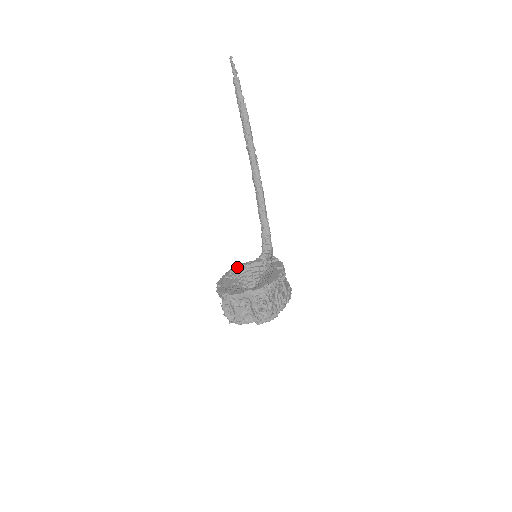
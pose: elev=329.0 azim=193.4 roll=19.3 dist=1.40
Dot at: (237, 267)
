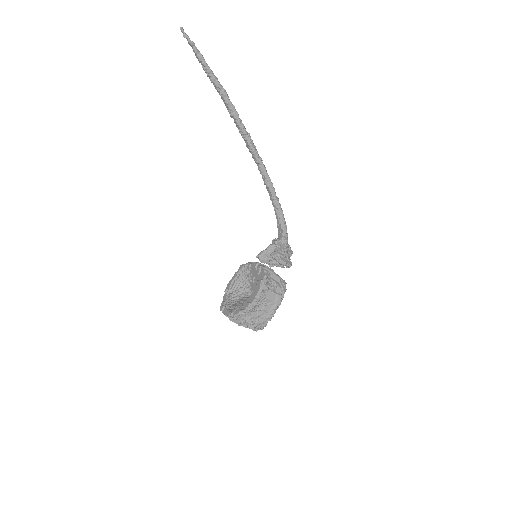
Dot at: (241, 269)
